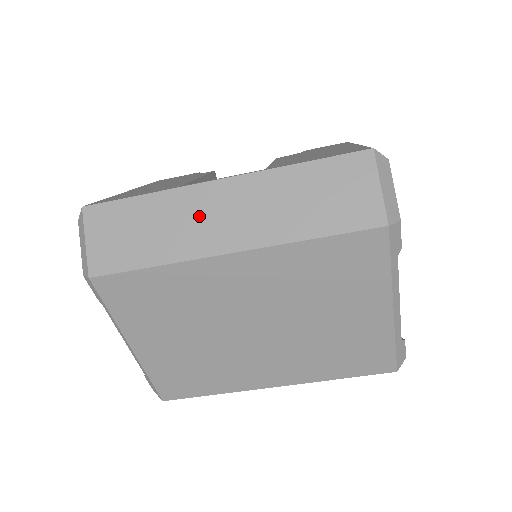
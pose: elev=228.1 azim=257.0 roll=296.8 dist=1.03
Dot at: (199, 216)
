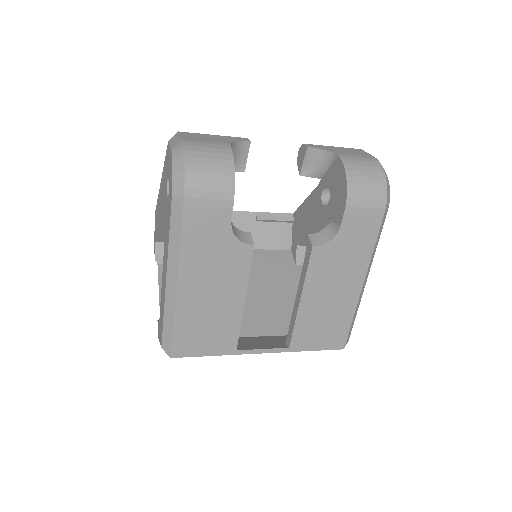
Dot at: occluded
